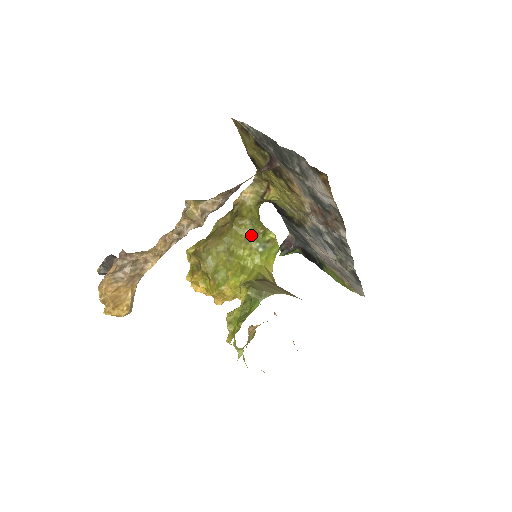
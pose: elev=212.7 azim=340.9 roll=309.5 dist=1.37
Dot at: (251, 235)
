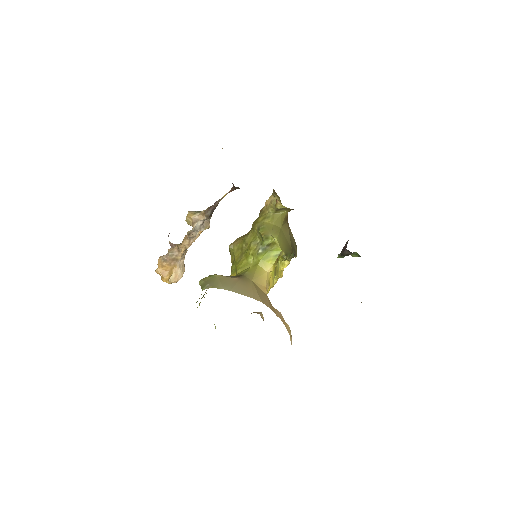
Dot at: (259, 238)
